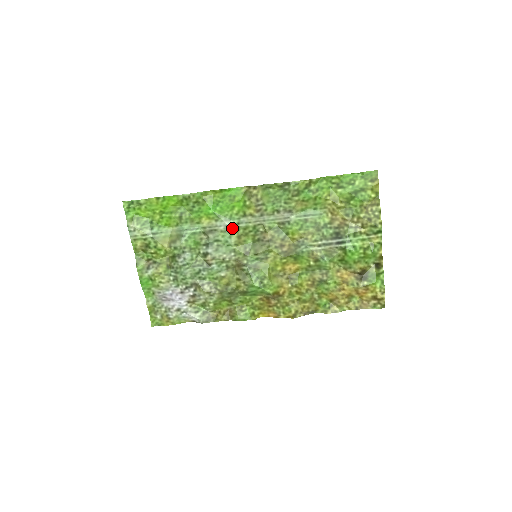
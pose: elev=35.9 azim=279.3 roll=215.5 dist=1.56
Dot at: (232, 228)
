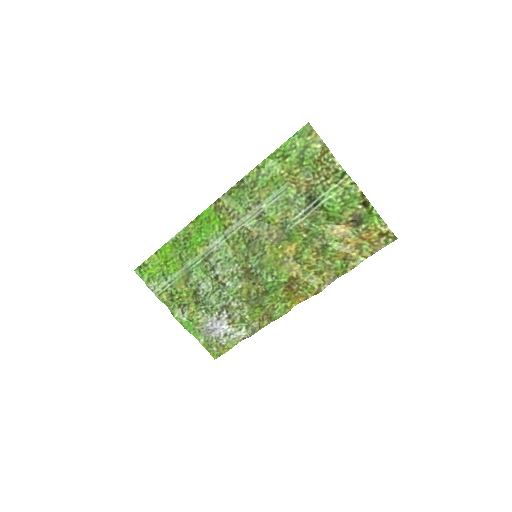
Dot at: (223, 244)
